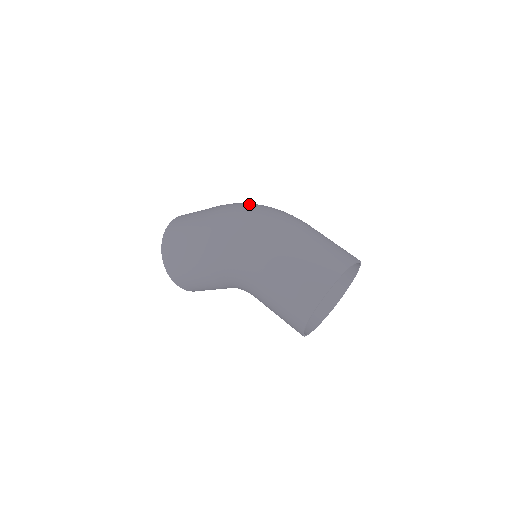
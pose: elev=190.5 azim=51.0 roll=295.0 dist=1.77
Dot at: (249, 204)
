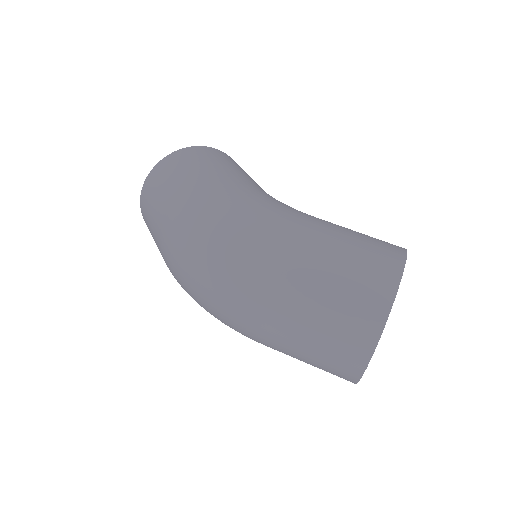
Dot at: (186, 267)
